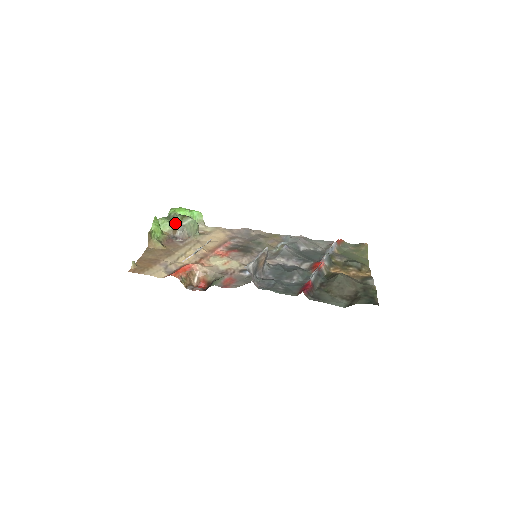
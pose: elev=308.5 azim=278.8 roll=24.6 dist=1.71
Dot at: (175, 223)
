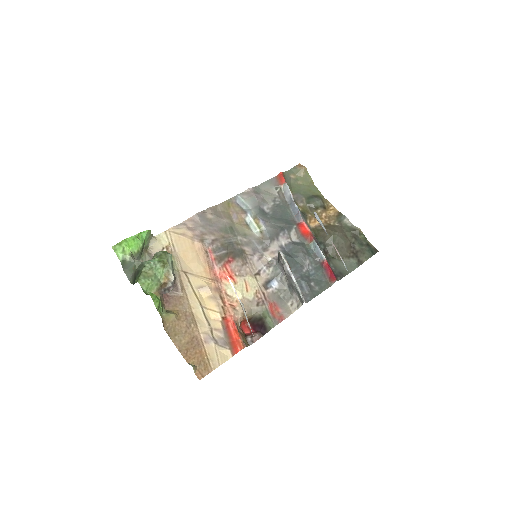
Dot at: (159, 276)
